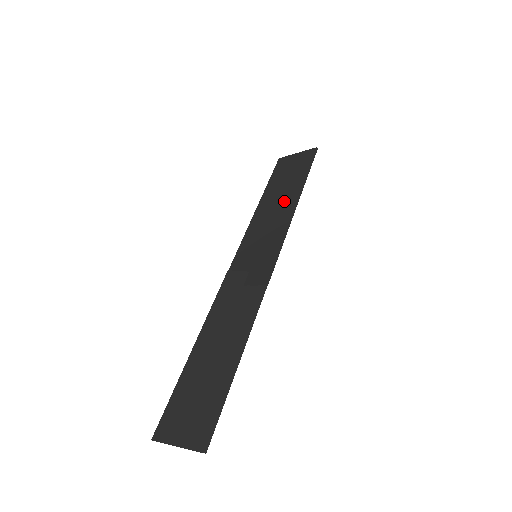
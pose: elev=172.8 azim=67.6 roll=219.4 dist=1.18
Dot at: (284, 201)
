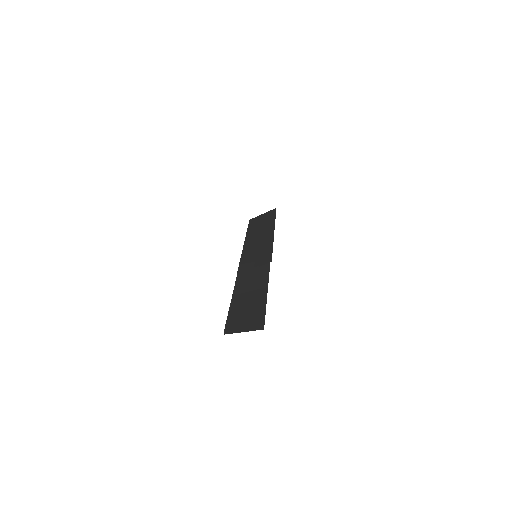
Dot at: (264, 232)
